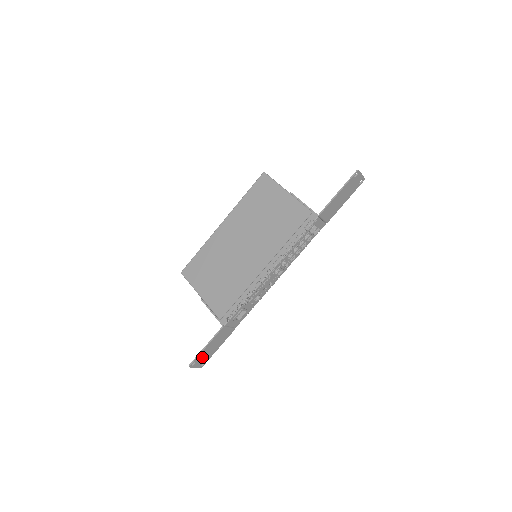
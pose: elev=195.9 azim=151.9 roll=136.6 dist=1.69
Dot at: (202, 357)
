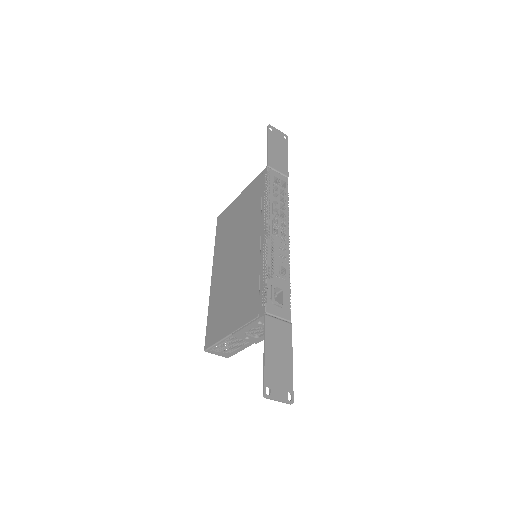
Dot at: (275, 377)
